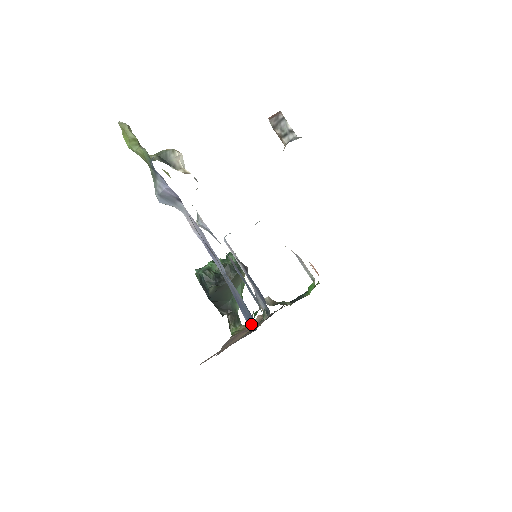
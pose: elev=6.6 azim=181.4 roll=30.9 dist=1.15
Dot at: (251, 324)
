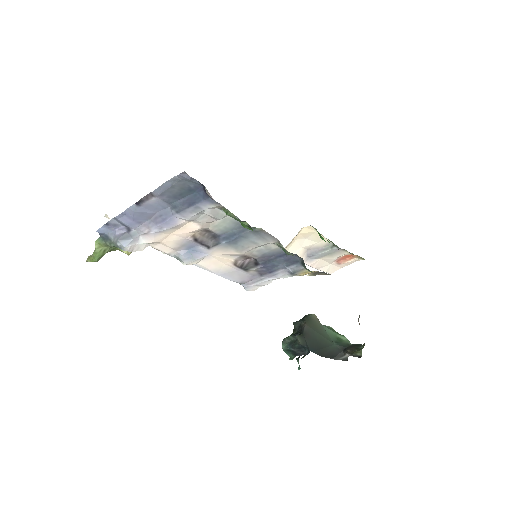
Dot at: (206, 194)
